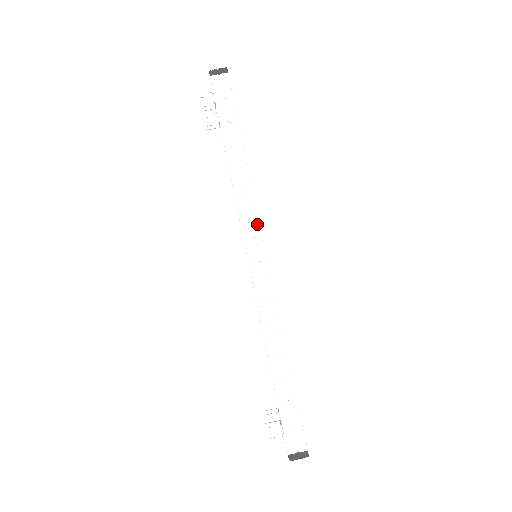
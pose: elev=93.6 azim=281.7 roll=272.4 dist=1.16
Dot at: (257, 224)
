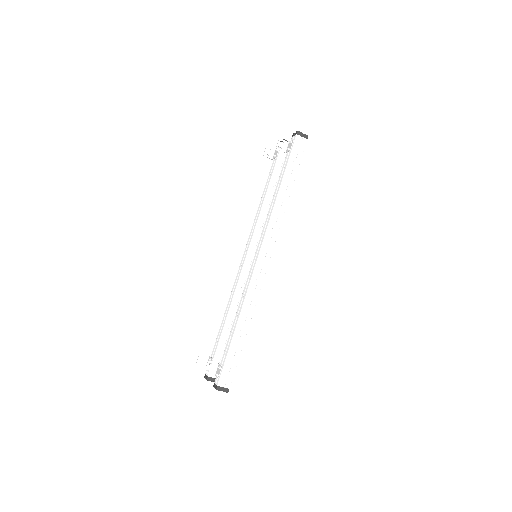
Dot at: (274, 240)
